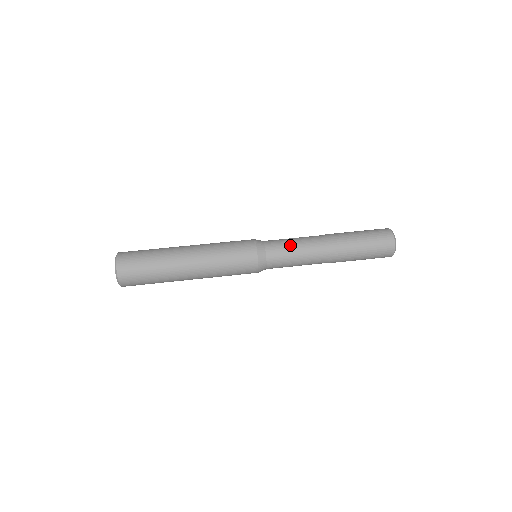
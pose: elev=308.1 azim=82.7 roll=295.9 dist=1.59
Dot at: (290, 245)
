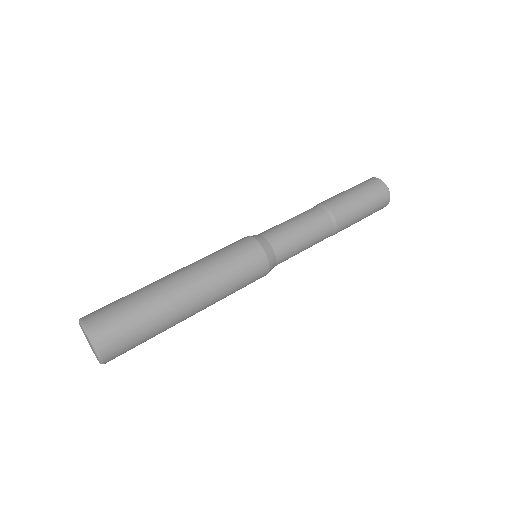
Dot at: (292, 227)
